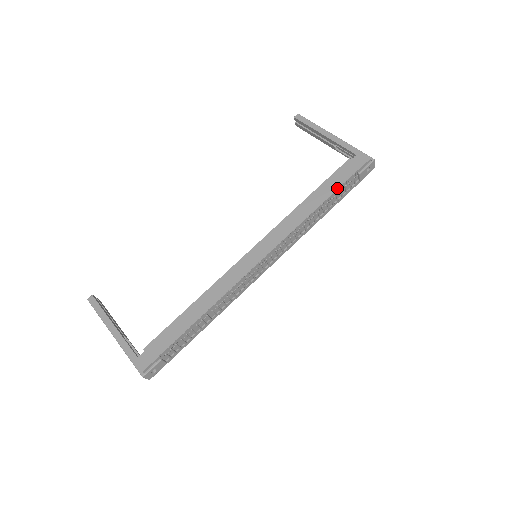
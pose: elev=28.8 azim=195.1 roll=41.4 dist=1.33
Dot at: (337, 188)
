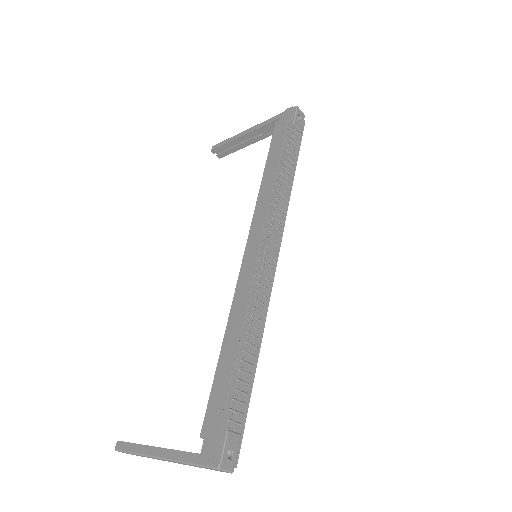
Dot at: (282, 143)
